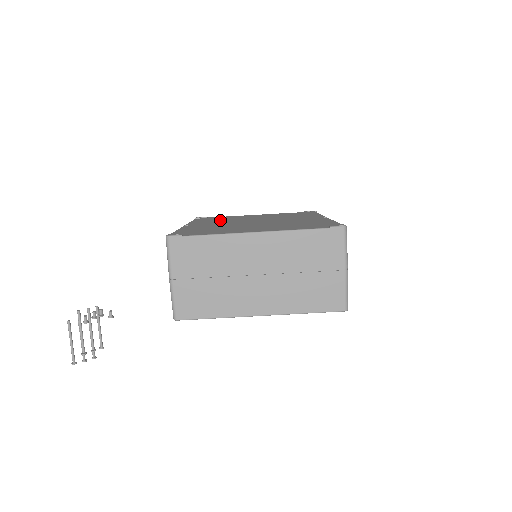
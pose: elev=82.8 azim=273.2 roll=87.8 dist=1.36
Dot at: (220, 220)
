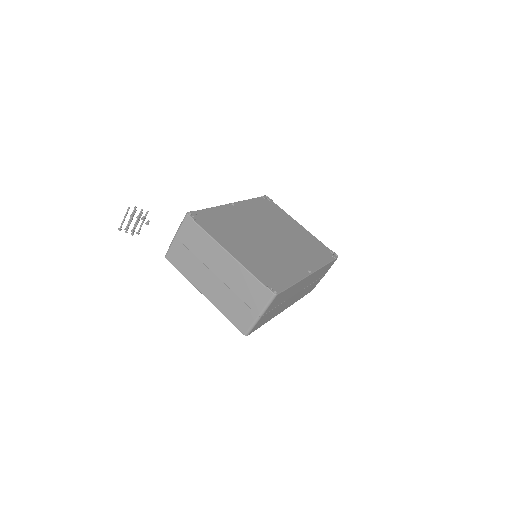
Dot at: (263, 214)
